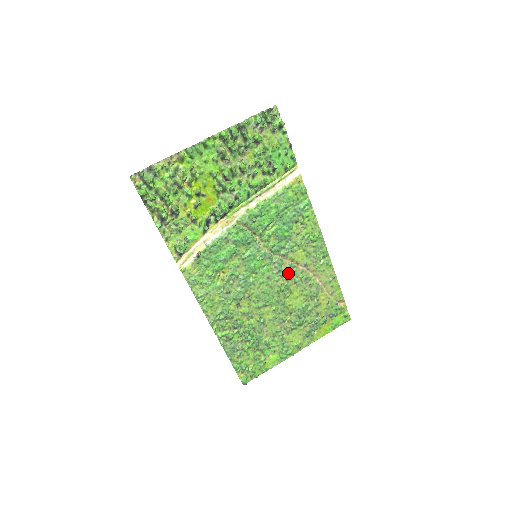
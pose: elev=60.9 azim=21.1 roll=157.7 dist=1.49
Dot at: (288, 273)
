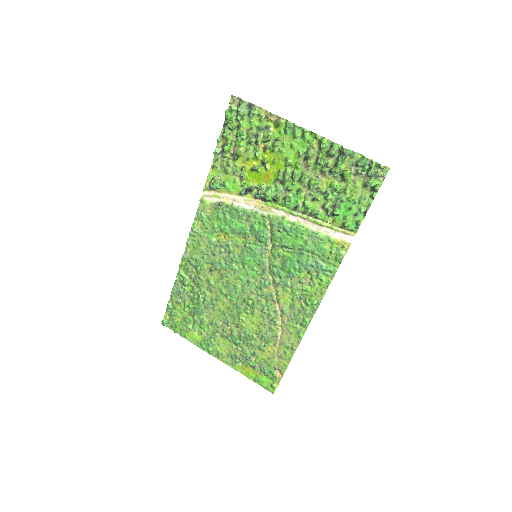
Dot at: (265, 298)
